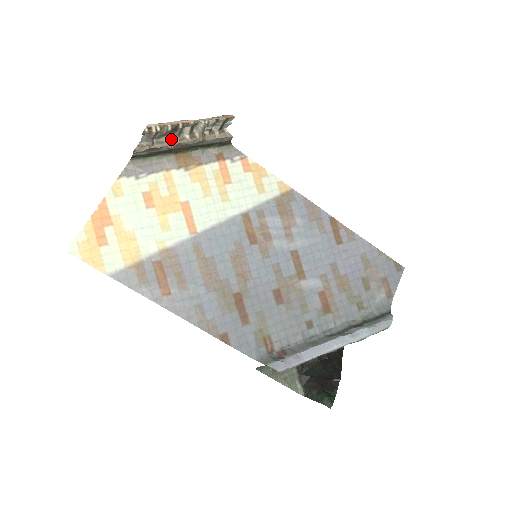
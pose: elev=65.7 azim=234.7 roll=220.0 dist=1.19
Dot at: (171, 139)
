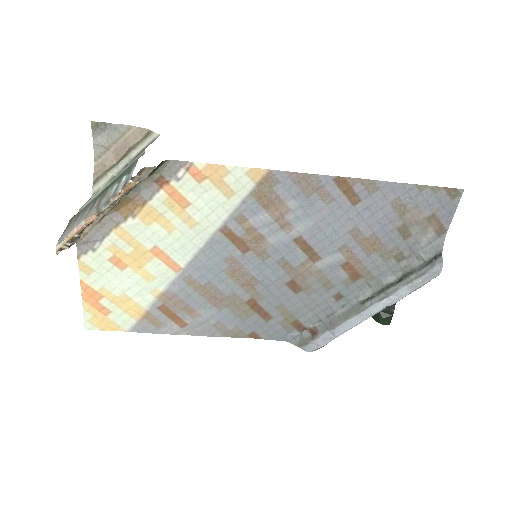
Dot at: occluded
